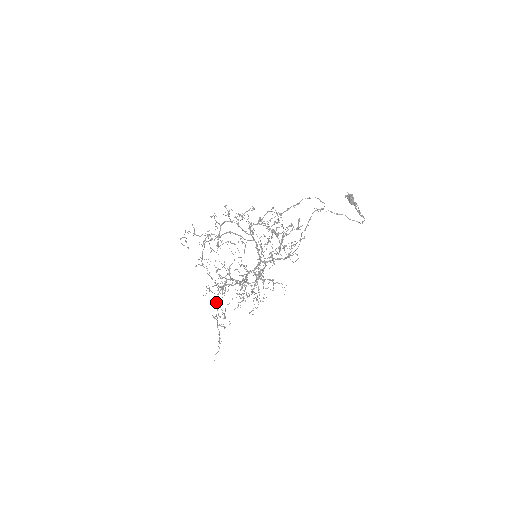
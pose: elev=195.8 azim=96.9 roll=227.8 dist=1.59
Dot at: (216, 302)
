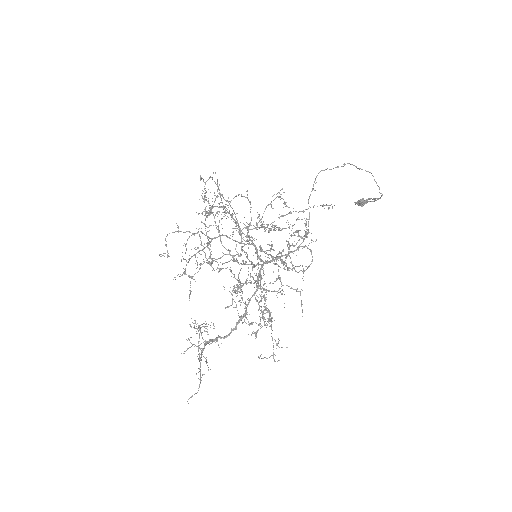
Dot at: (200, 354)
